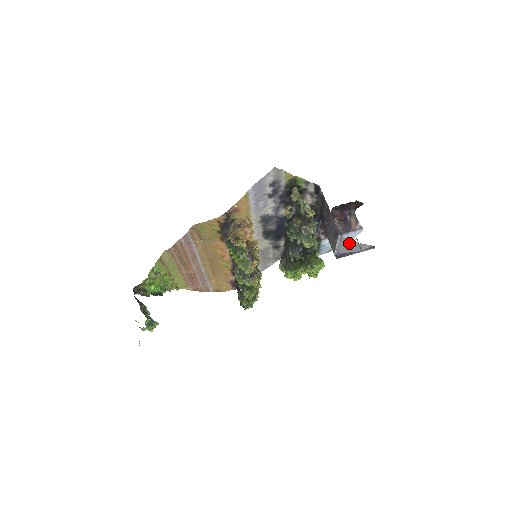
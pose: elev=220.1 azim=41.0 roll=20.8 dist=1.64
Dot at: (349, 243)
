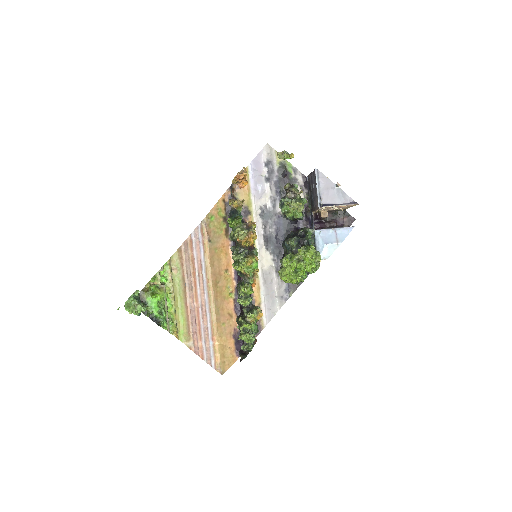
Dot at: (328, 185)
